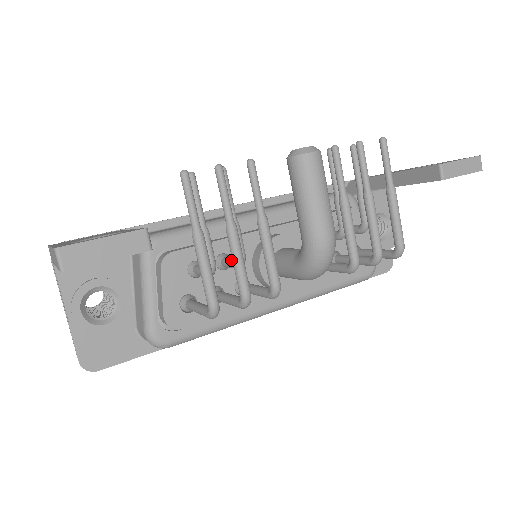
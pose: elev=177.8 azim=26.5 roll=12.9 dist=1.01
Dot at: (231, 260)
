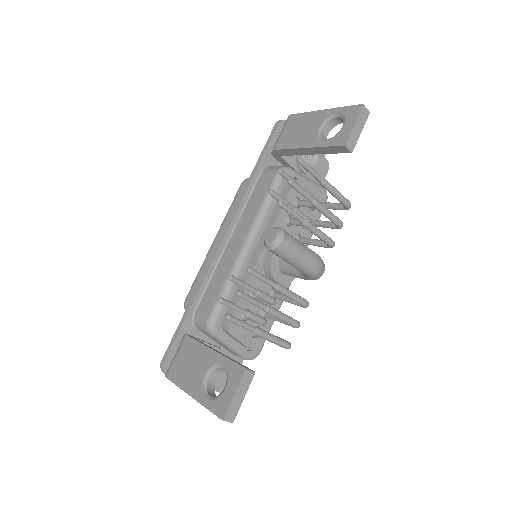
Dot at: (265, 302)
